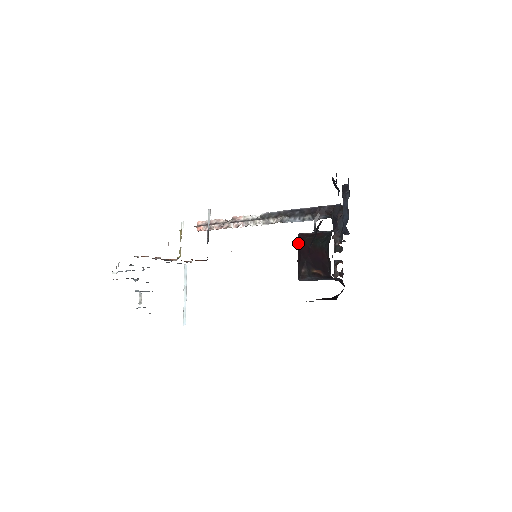
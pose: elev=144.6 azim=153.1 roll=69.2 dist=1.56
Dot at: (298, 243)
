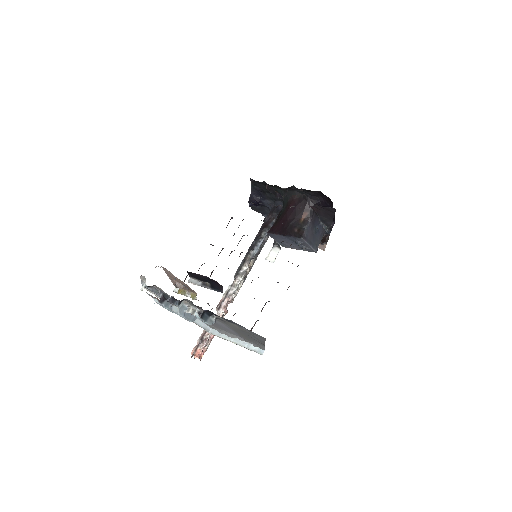
Dot at: (274, 233)
